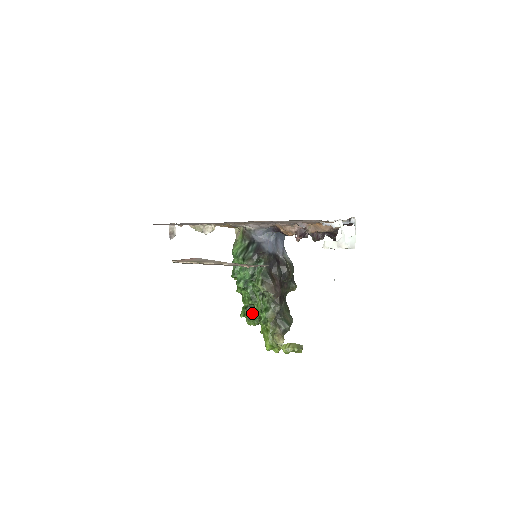
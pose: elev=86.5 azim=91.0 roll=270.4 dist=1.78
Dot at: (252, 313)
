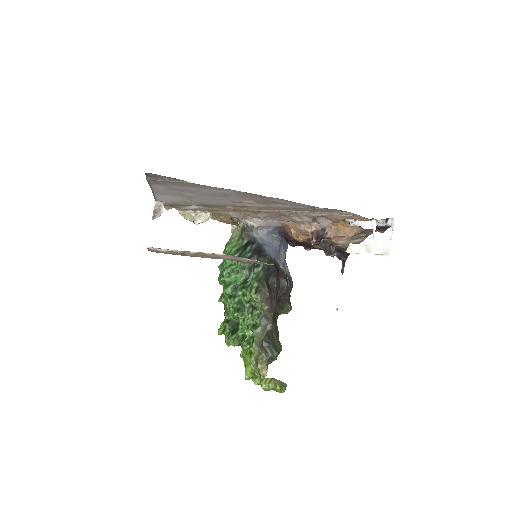
Dot at: (234, 329)
